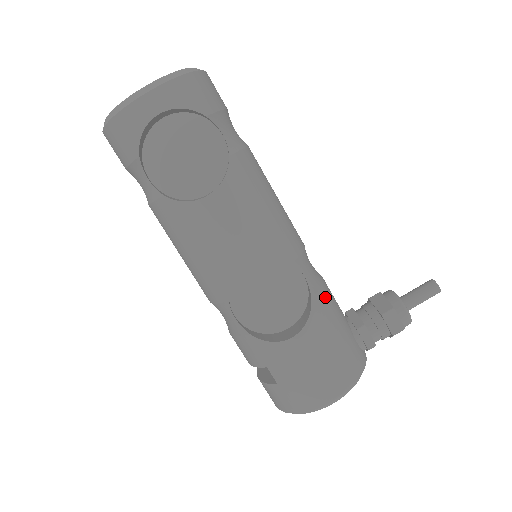
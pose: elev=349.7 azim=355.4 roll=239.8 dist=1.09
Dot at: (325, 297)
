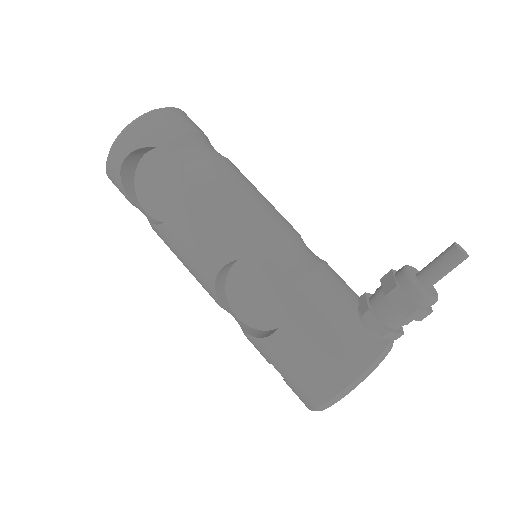
Dot at: (311, 286)
